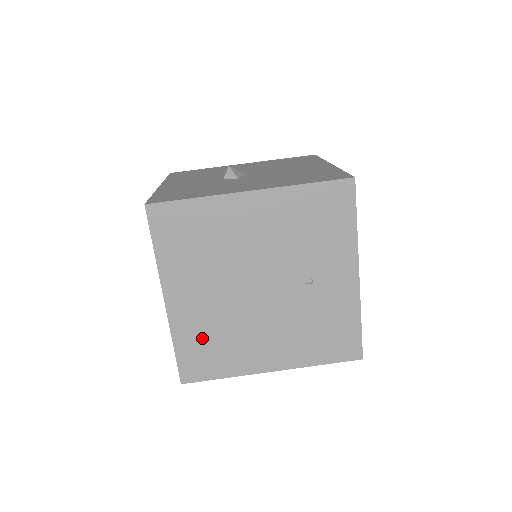
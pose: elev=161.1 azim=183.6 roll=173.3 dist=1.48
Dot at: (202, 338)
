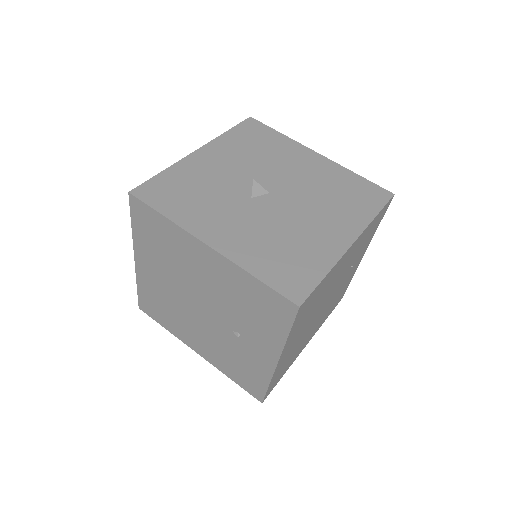
Dot at: (155, 298)
